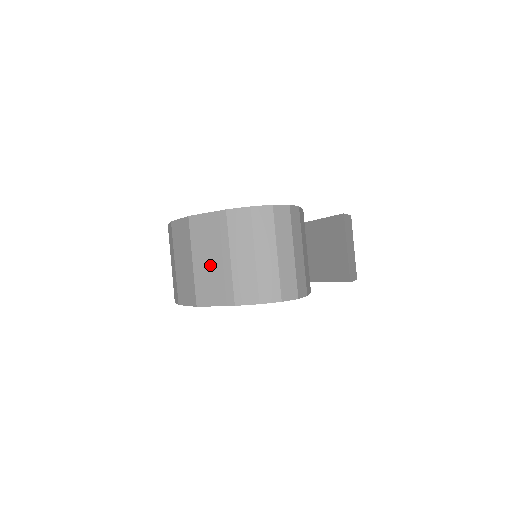
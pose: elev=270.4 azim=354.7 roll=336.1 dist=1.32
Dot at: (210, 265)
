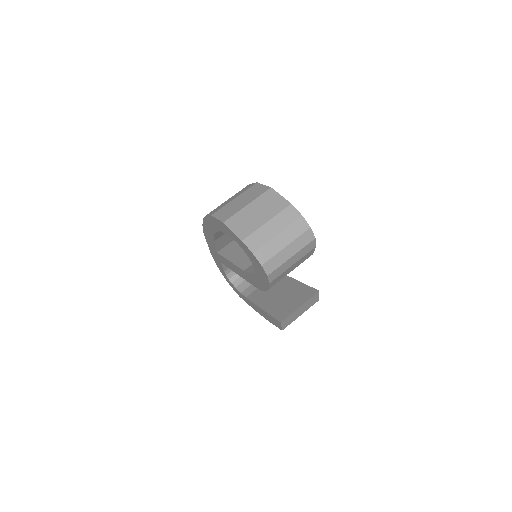
Dot at: (254, 215)
